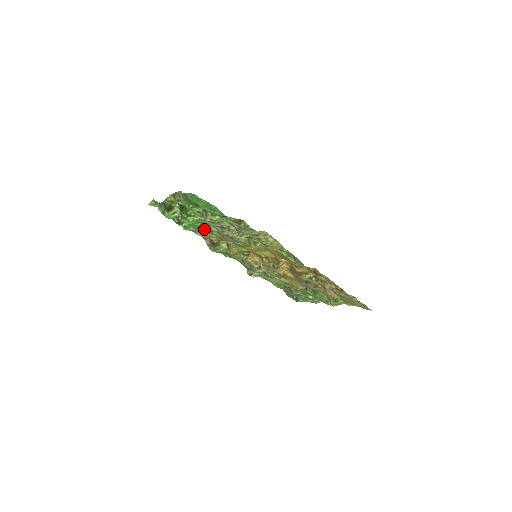
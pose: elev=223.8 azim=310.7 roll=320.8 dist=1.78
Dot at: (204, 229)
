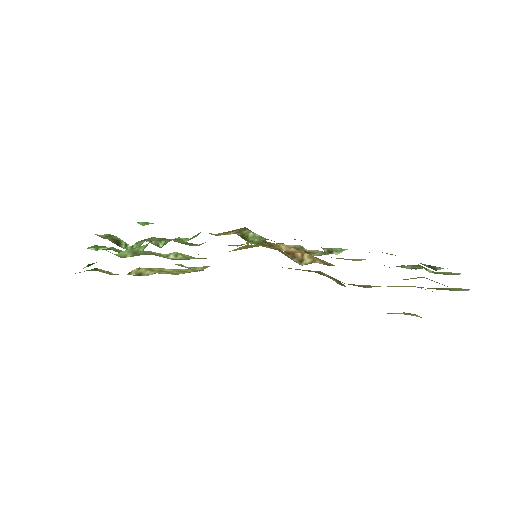
Dot at: occluded
